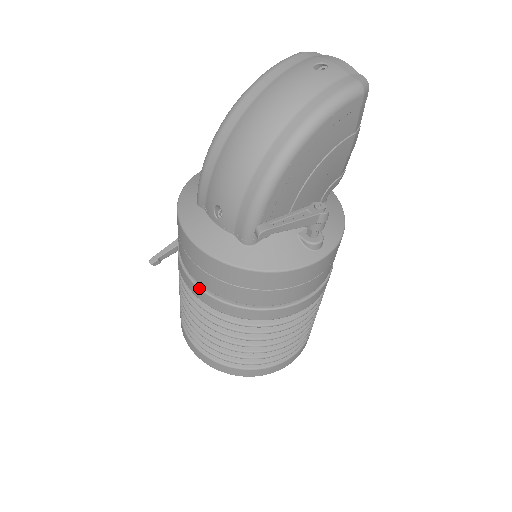
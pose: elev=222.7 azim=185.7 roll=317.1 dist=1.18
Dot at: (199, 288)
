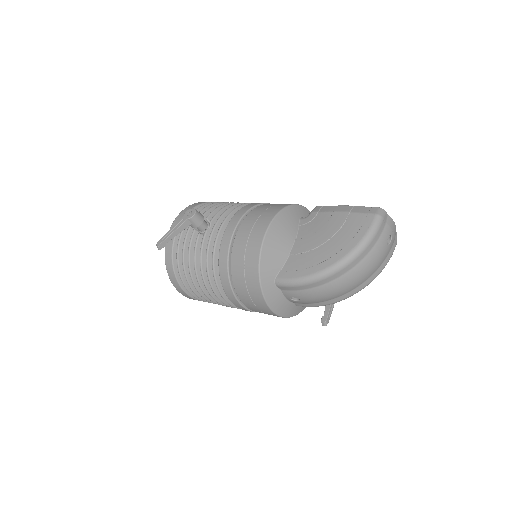
Dot at: (246, 309)
